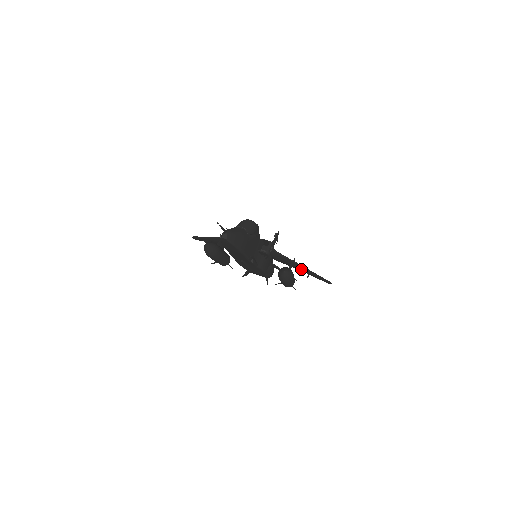
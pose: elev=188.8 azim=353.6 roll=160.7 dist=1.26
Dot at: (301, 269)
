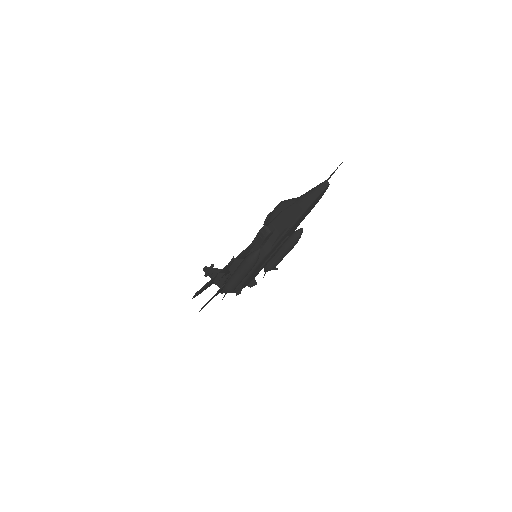
Dot at: occluded
